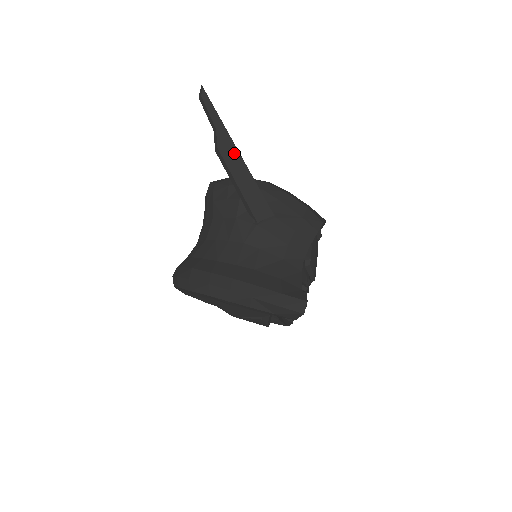
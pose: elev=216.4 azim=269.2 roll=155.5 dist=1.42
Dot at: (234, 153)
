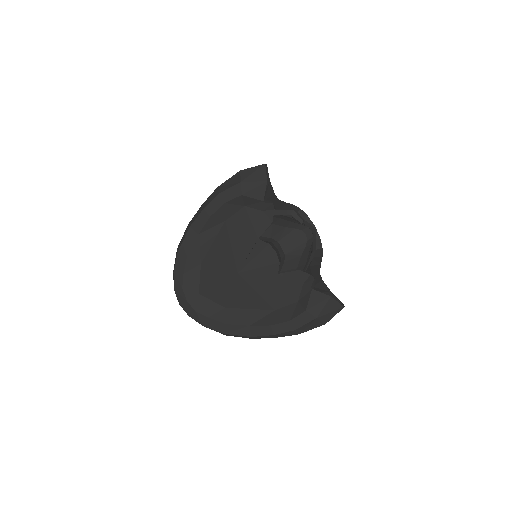
Dot at: occluded
